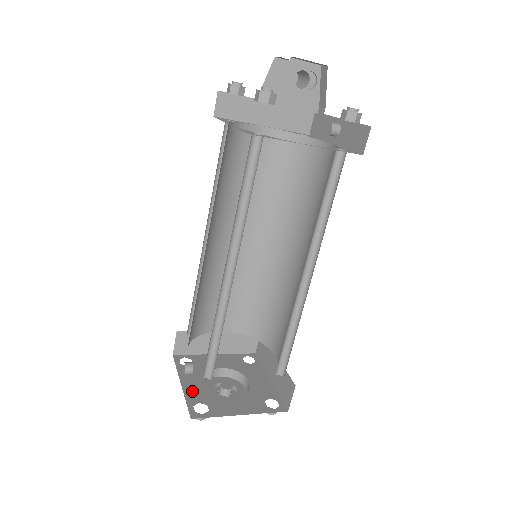
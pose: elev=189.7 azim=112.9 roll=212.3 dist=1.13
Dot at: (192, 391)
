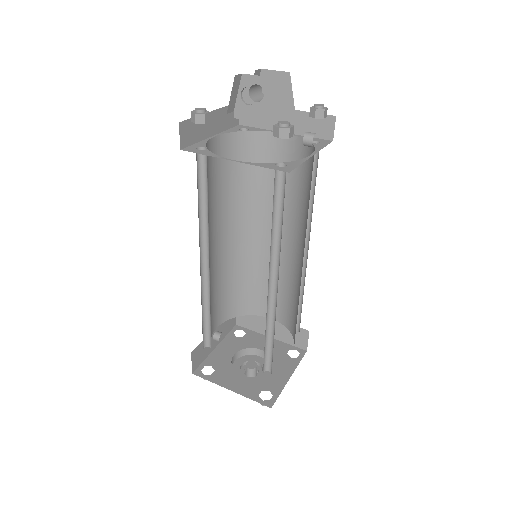
Dot at: (217, 356)
